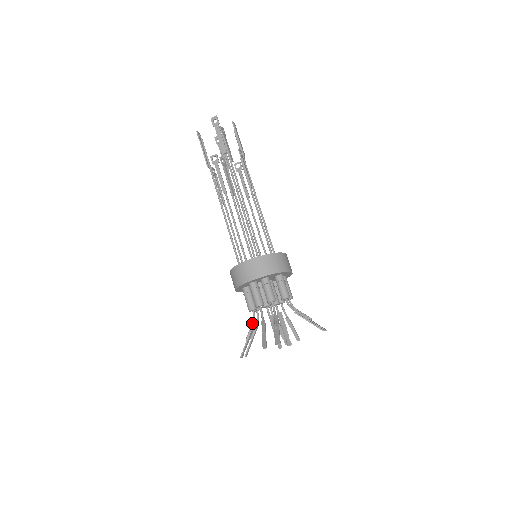
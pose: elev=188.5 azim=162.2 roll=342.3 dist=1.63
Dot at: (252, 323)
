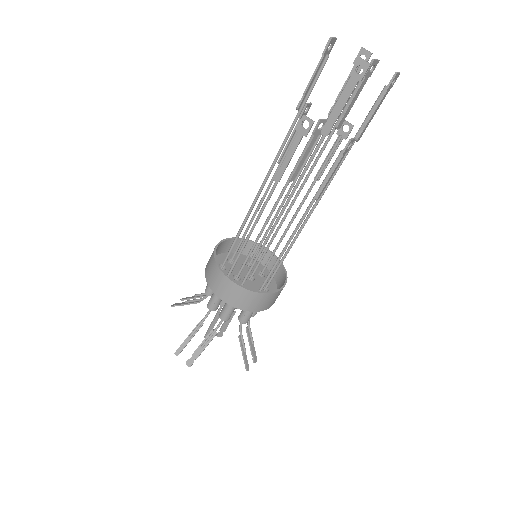
Dot at: (200, 299)
